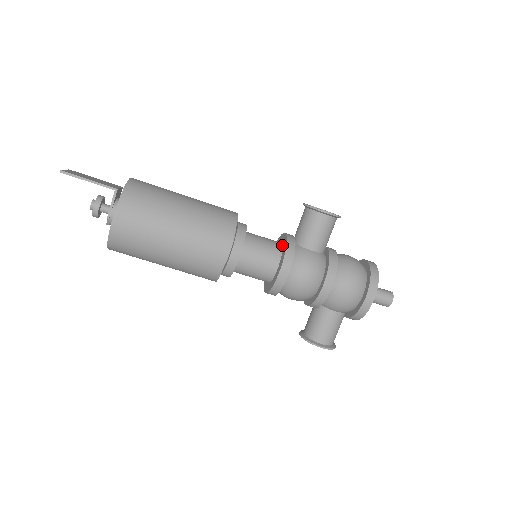
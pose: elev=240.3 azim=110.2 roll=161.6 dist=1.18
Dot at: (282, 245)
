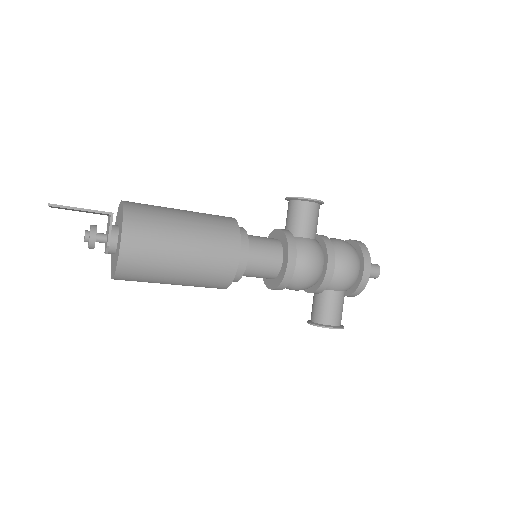
Dot at: (278, 240)
